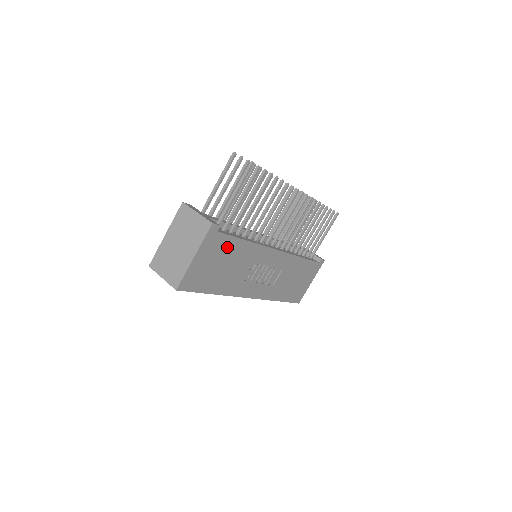
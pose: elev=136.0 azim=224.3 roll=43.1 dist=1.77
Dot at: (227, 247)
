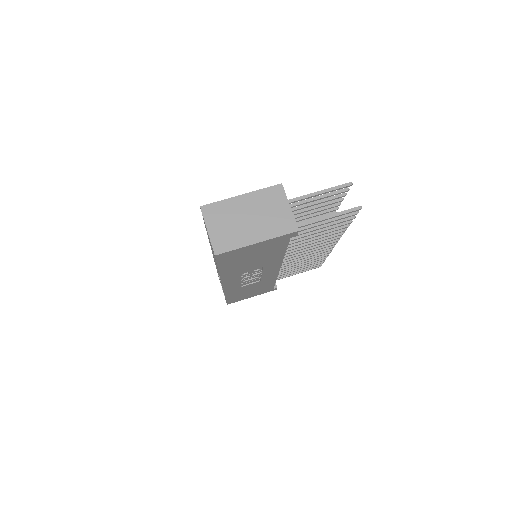
Dot at: (274, 249)
